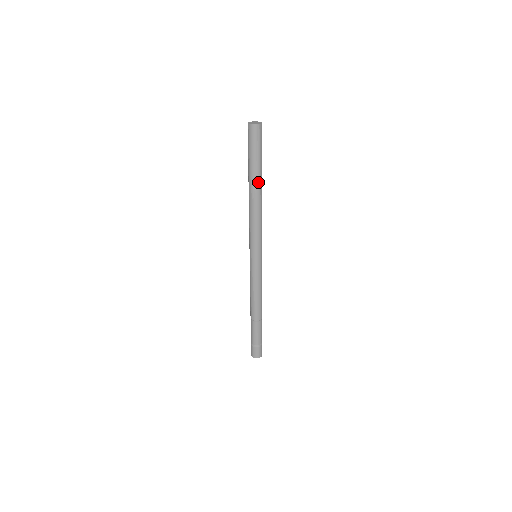
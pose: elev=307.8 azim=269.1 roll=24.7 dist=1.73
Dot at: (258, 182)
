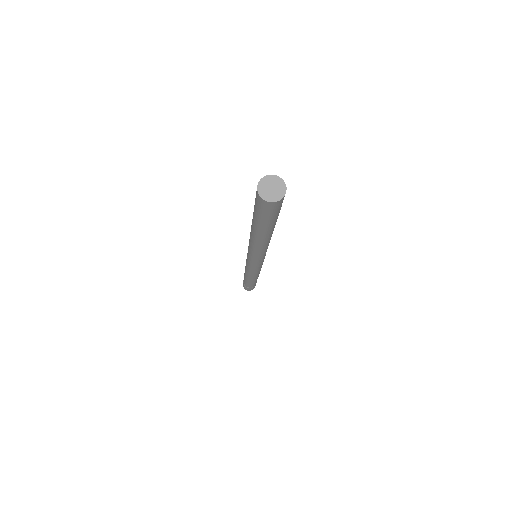
Dot at: (271, 231)
